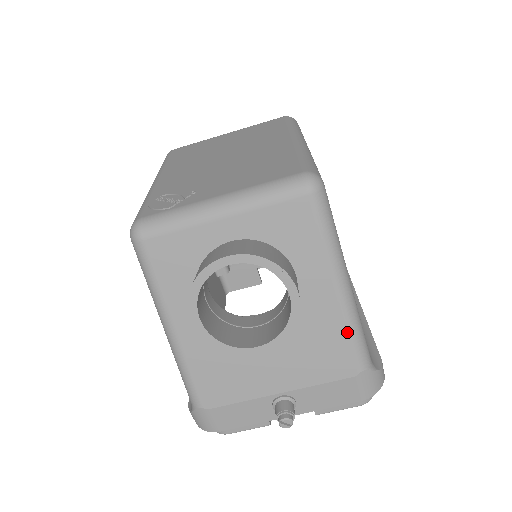
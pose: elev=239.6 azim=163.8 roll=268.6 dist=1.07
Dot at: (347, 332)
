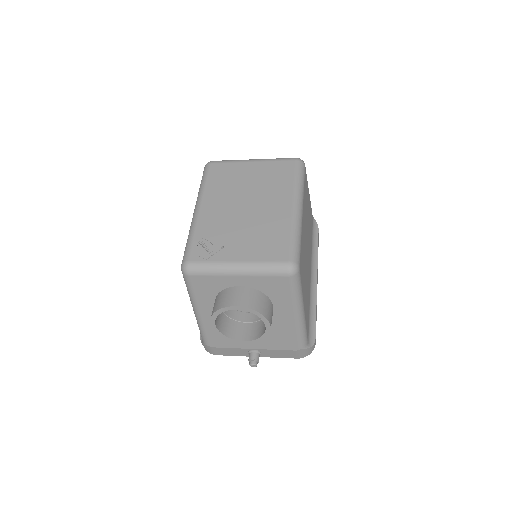
Dot at: (296, 333)
